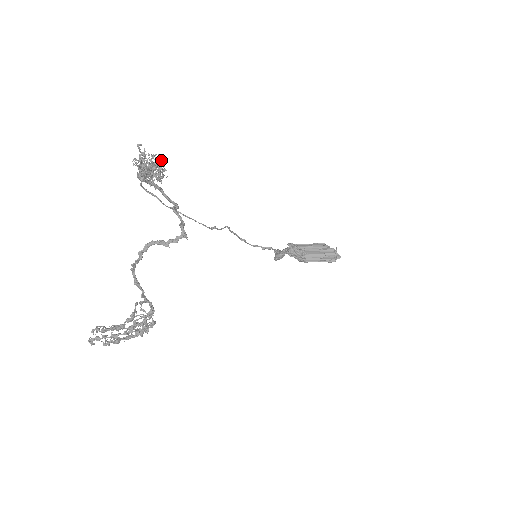
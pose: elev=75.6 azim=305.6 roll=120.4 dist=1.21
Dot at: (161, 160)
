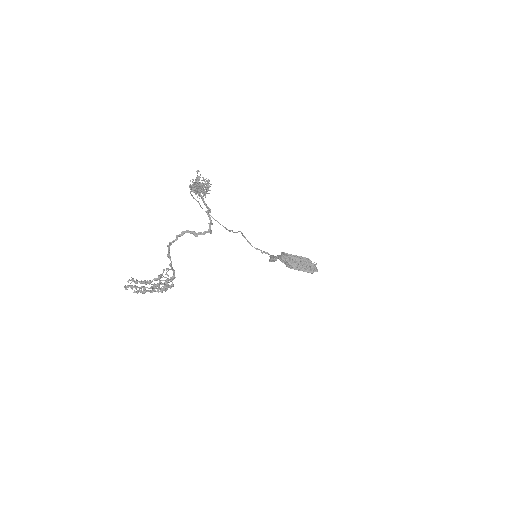
Dot at: (209, 183)
